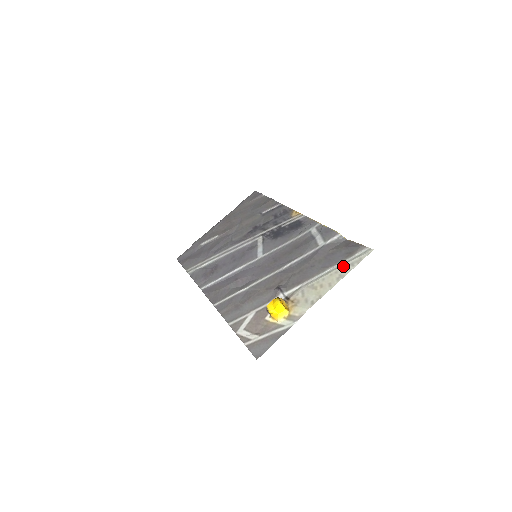
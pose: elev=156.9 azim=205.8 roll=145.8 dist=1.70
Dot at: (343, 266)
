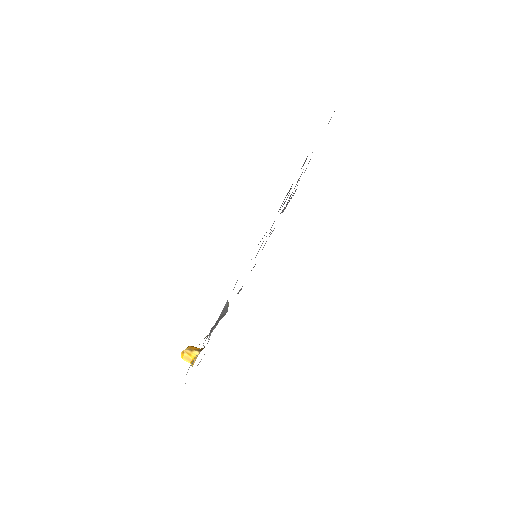
Dot at: occluded
